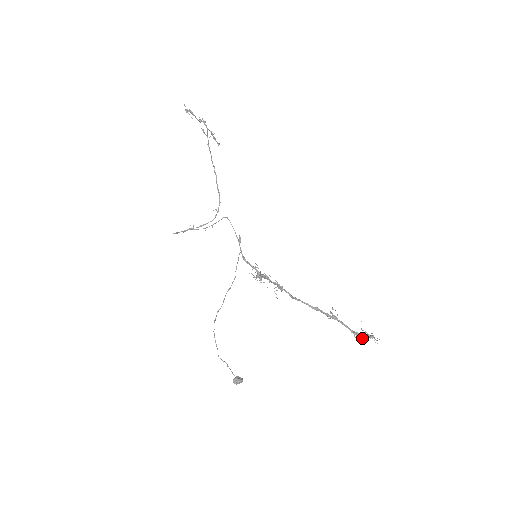
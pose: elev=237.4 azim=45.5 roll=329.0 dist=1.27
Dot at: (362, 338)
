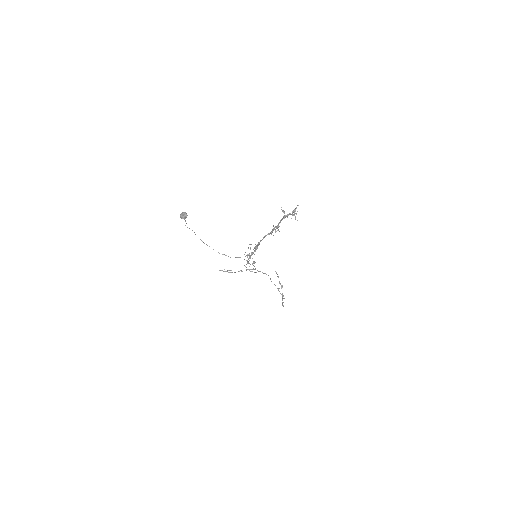
Dot at: (287, 215)
